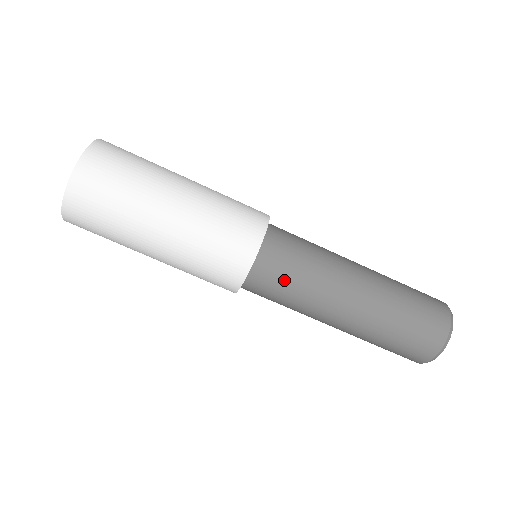
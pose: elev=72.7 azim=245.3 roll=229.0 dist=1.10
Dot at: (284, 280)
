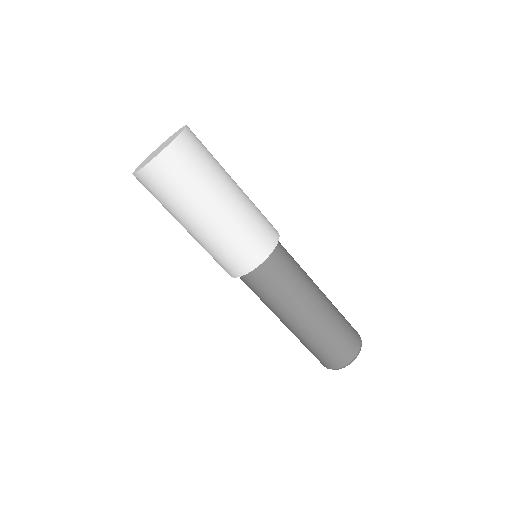
Dot at: (284, 272)
